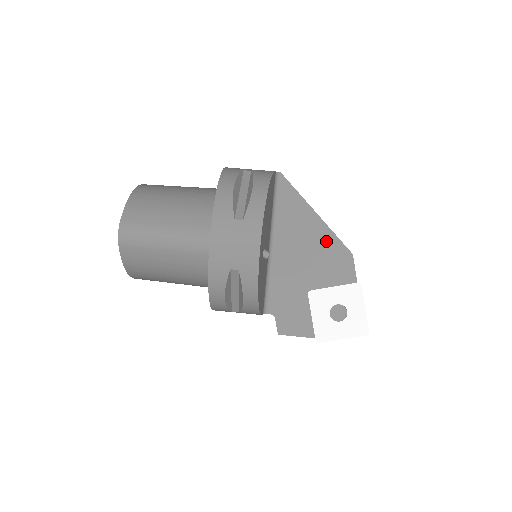
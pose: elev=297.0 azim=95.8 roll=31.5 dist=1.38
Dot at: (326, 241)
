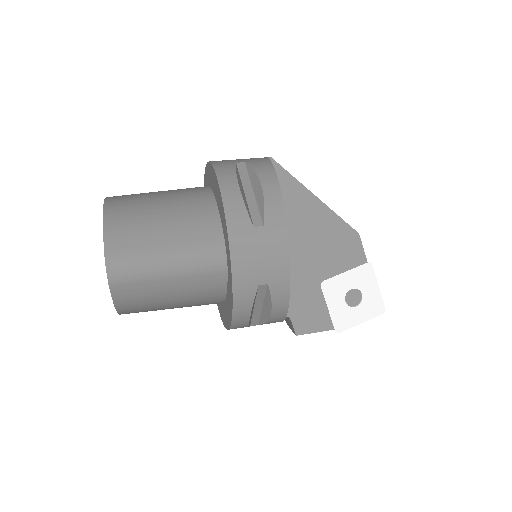
Dot at: (331, 225)
